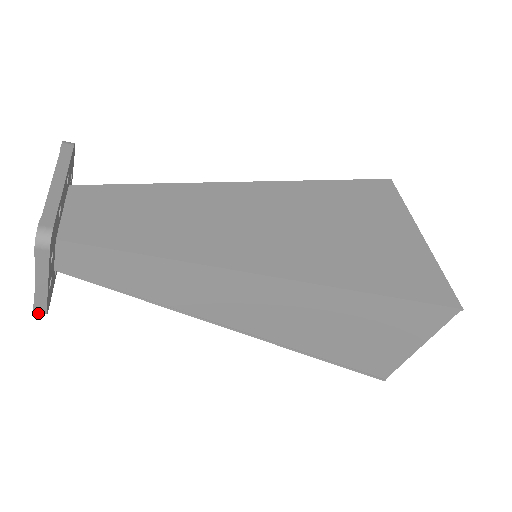
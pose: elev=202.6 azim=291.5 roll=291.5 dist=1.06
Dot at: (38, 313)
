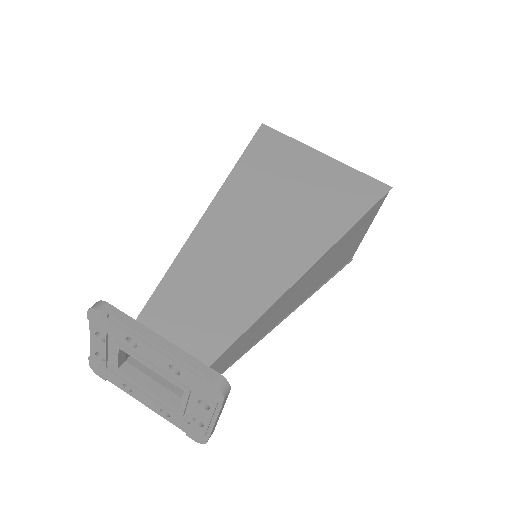
Dot at: (207, 440)
